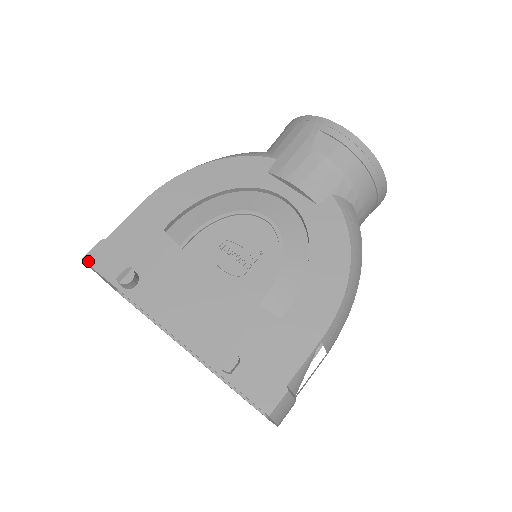
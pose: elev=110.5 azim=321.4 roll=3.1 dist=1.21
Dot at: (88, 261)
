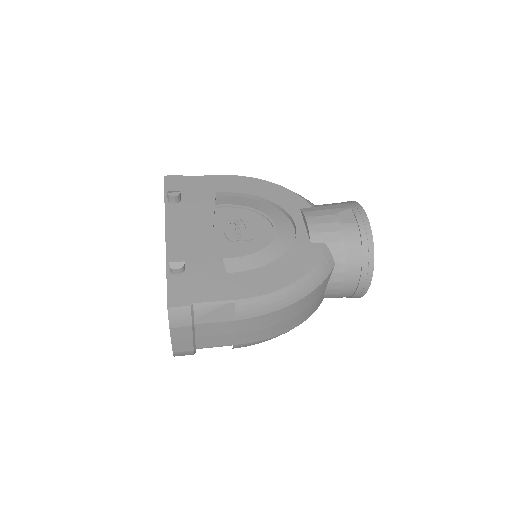
Dot at: (166, 178)
